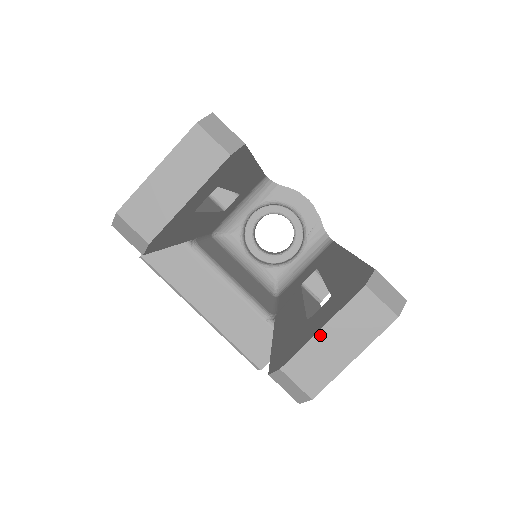
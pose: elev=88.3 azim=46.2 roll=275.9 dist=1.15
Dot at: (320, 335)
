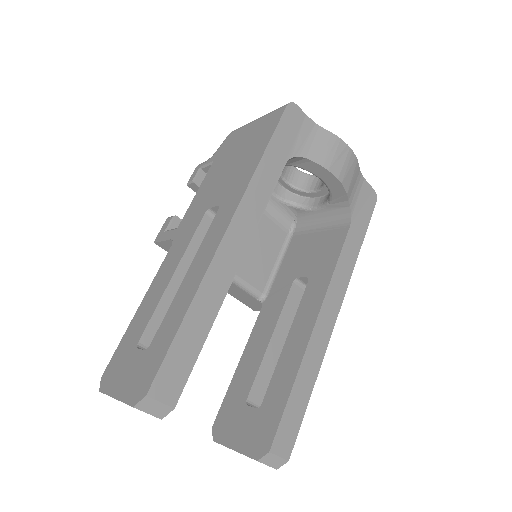
Dot at: occluded
